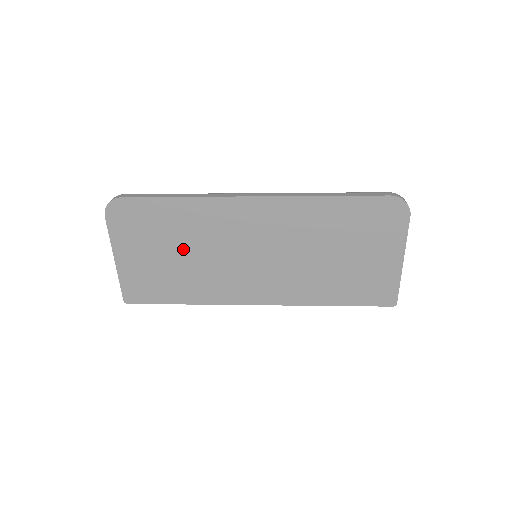
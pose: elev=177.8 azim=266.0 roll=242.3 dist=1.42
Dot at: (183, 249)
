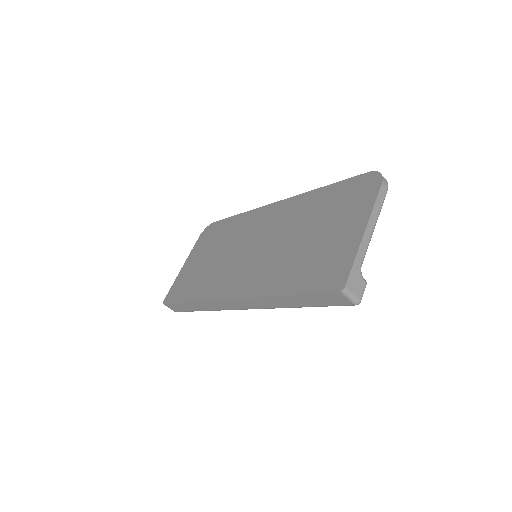
Dot at: (218, 252)
